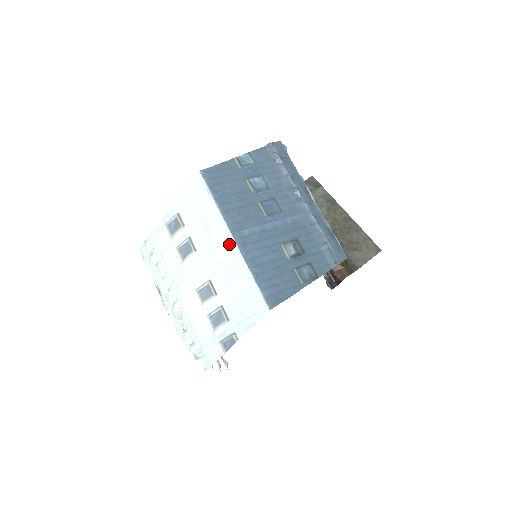
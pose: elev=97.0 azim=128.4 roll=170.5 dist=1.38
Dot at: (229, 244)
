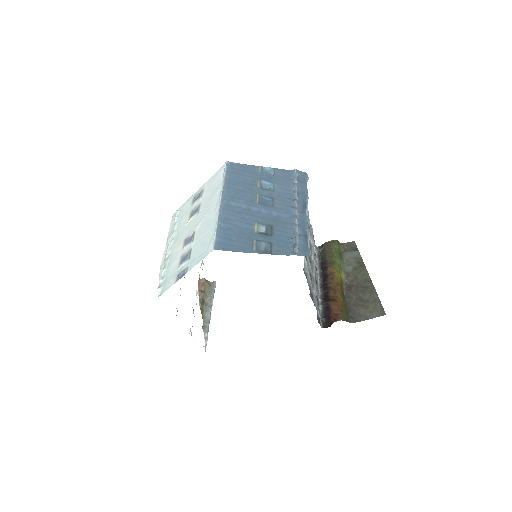
Dot at: (216, 206)
